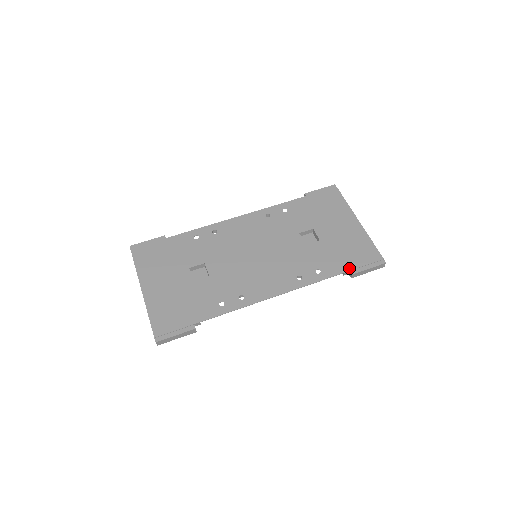
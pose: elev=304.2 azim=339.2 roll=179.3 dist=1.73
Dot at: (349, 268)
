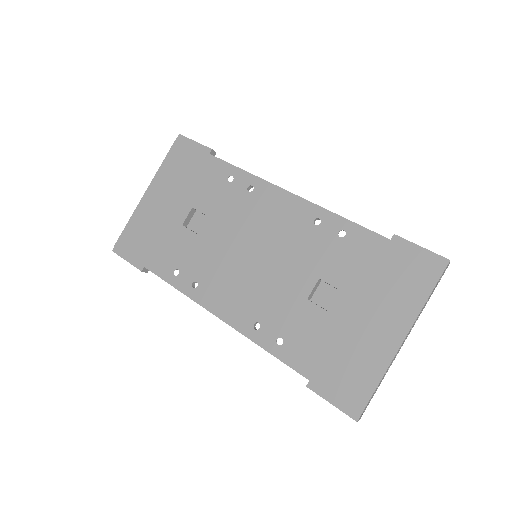
Dot at: (311, 376)
